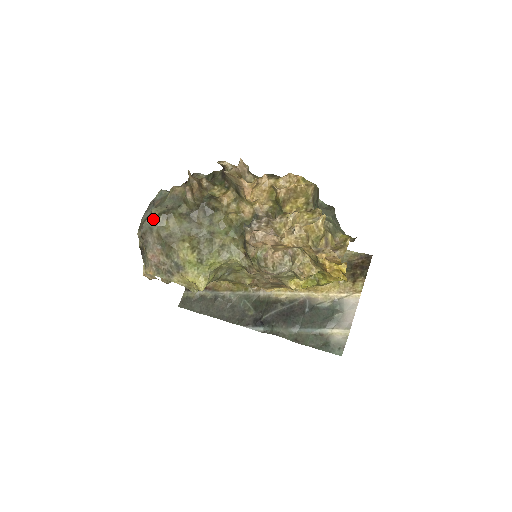
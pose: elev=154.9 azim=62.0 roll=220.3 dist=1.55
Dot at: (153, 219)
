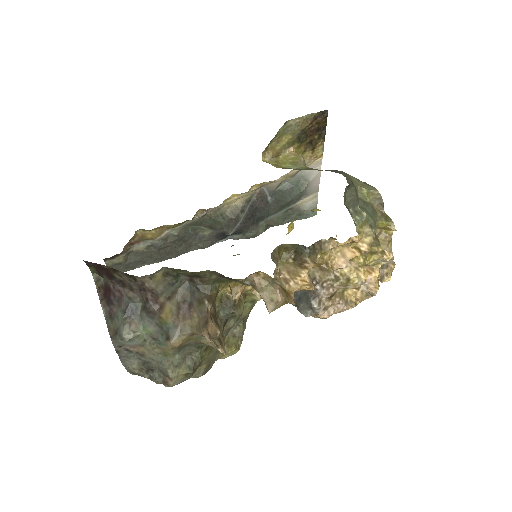
Dot at: (181, 381)
